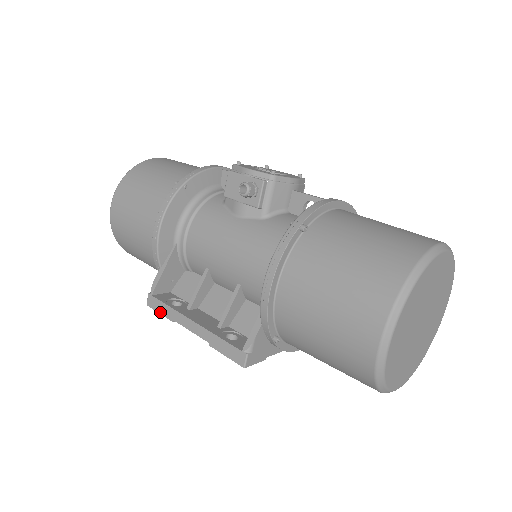
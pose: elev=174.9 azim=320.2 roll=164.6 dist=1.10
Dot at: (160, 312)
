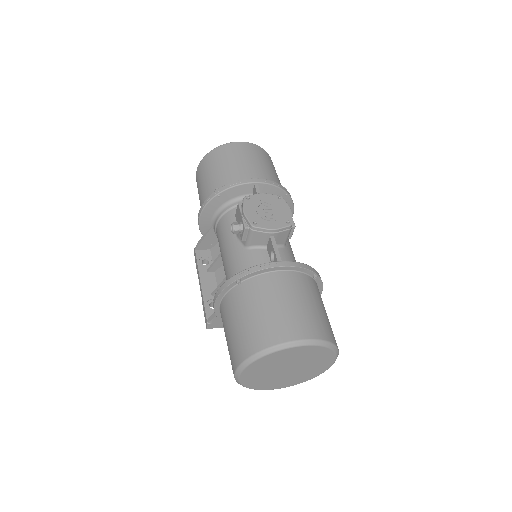
Dot at: (196, 263)
